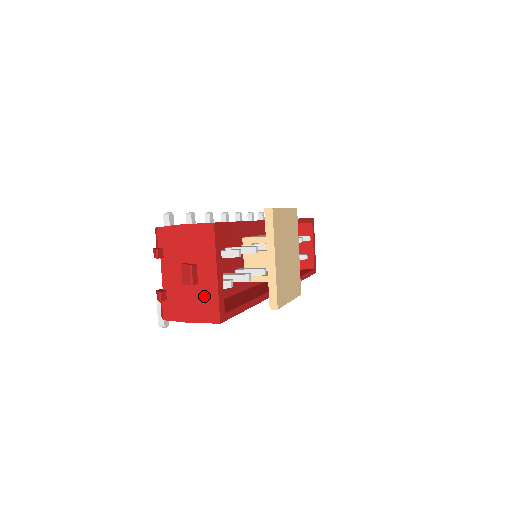
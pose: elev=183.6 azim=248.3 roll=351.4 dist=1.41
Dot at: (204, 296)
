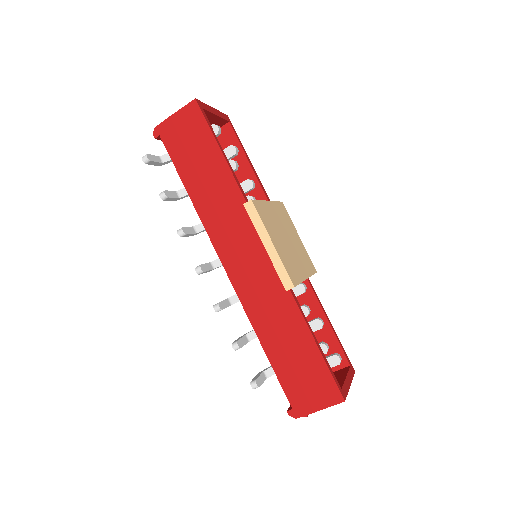
Dot at: occluded
